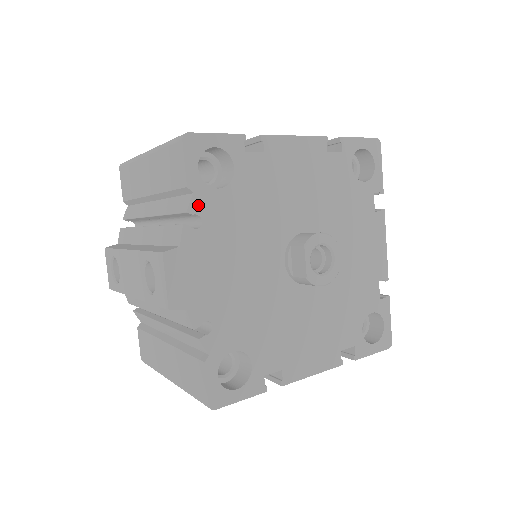
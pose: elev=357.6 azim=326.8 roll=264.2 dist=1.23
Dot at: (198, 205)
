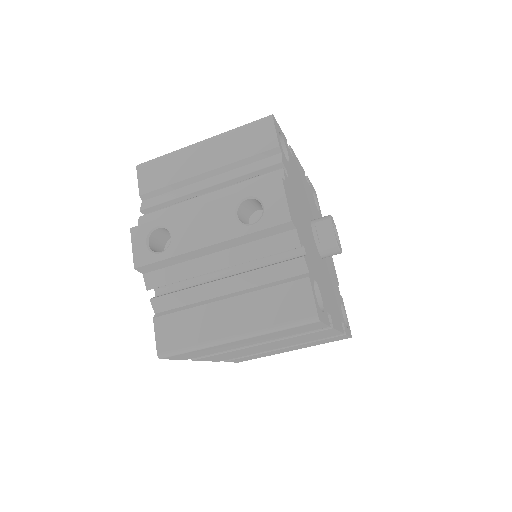
Dot at: (284, 162)
